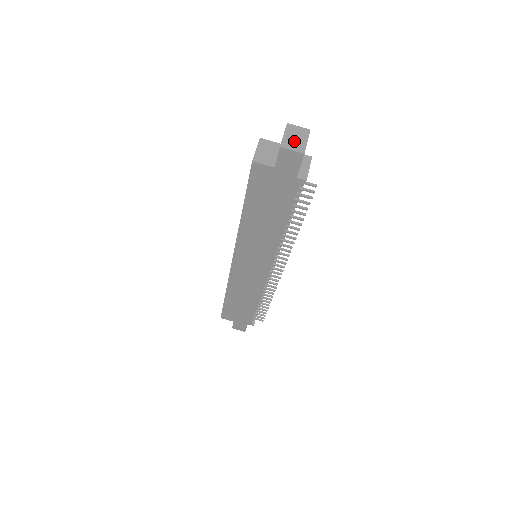
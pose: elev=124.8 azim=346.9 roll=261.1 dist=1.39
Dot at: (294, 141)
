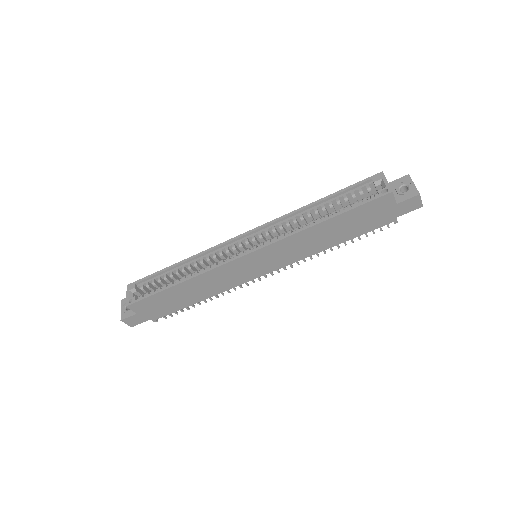
Dot at: occluded
